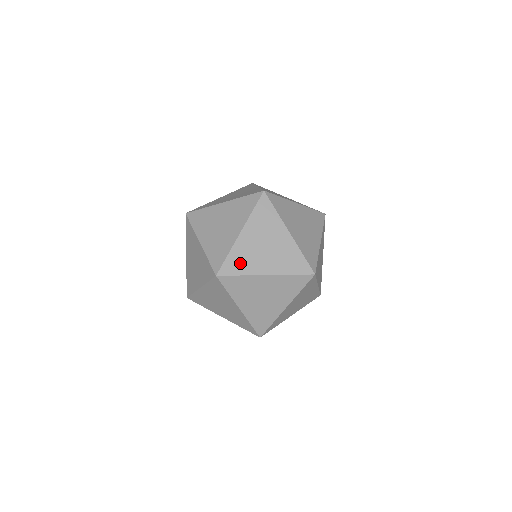
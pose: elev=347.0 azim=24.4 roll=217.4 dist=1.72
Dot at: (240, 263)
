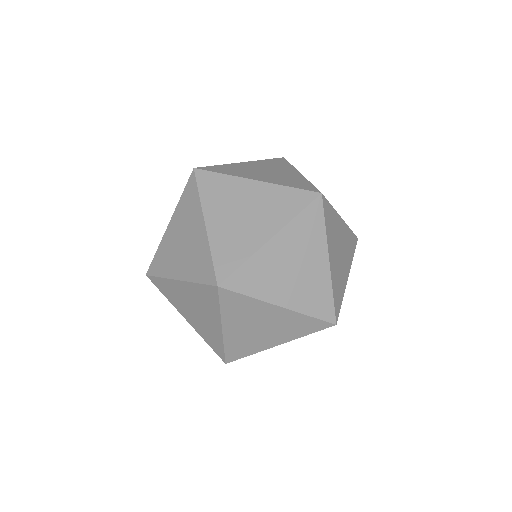
Dot at: occluded
